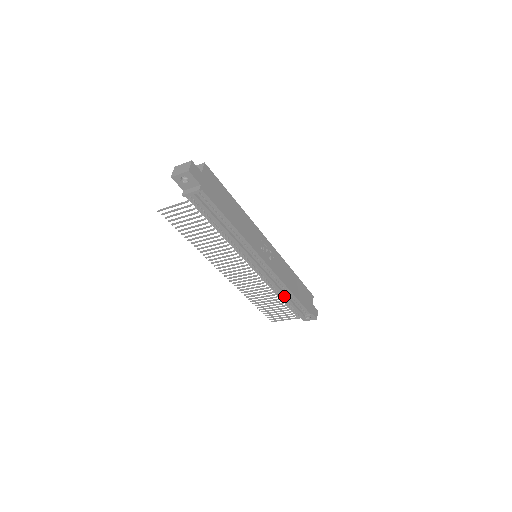
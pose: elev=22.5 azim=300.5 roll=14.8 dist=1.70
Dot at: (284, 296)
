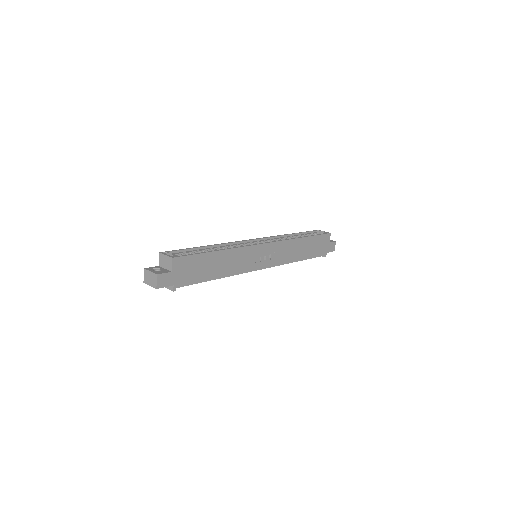
Dot at: occluded
